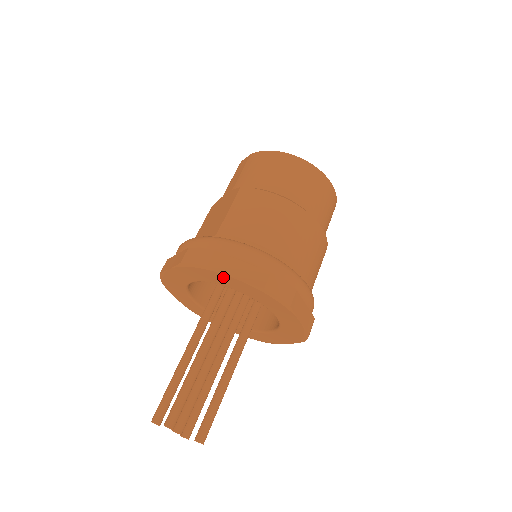
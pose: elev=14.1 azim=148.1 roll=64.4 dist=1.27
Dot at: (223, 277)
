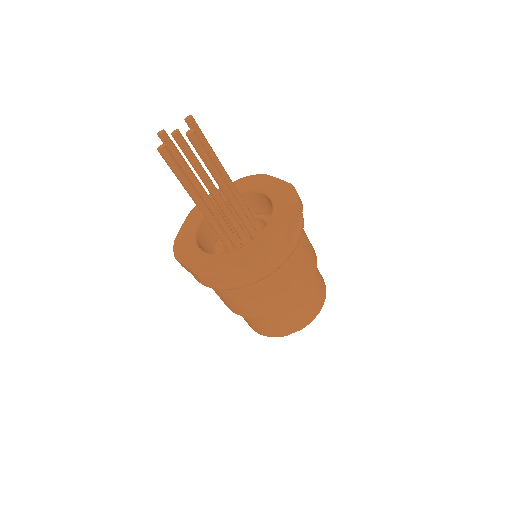
Dot at: (268, 180)
